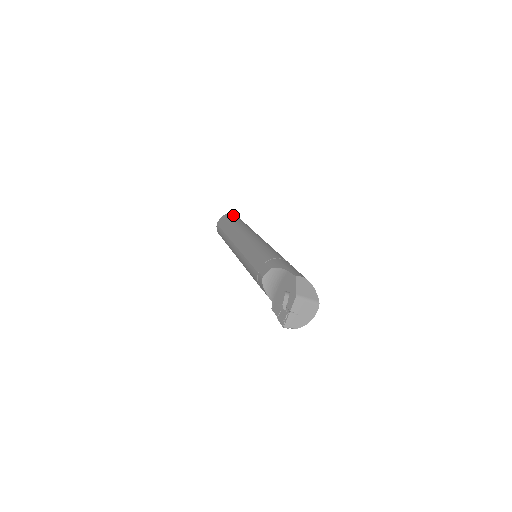
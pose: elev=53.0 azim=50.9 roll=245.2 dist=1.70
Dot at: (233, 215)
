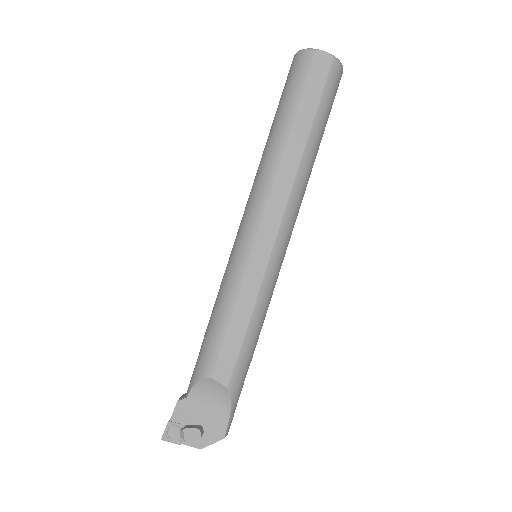
Dot at: occluded
